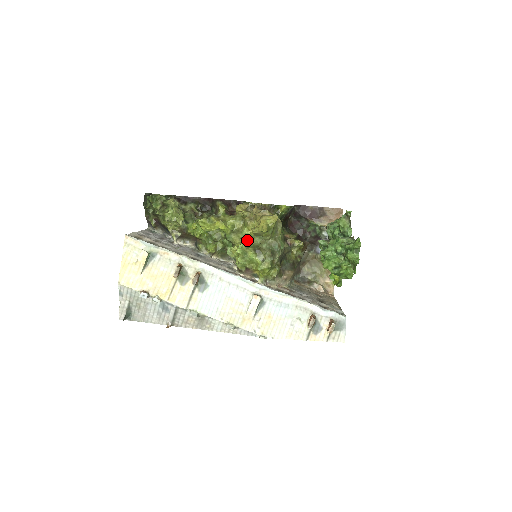
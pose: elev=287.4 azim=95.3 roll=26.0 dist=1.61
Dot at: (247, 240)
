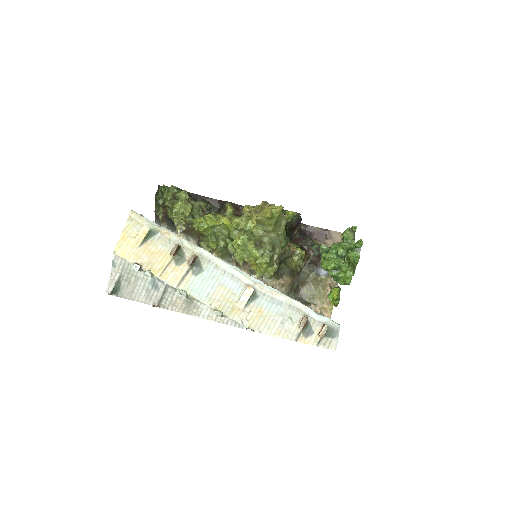
Dot at: (249, 233)
